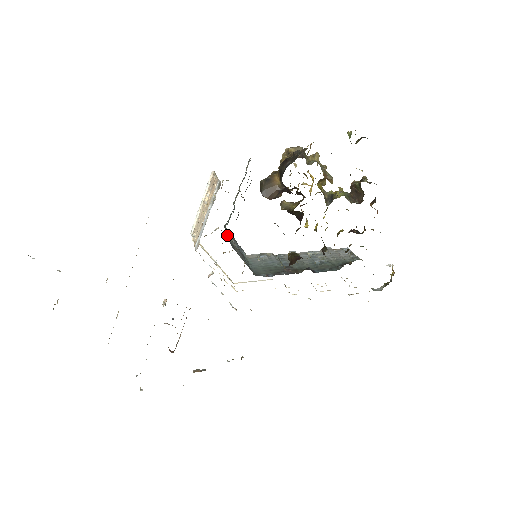
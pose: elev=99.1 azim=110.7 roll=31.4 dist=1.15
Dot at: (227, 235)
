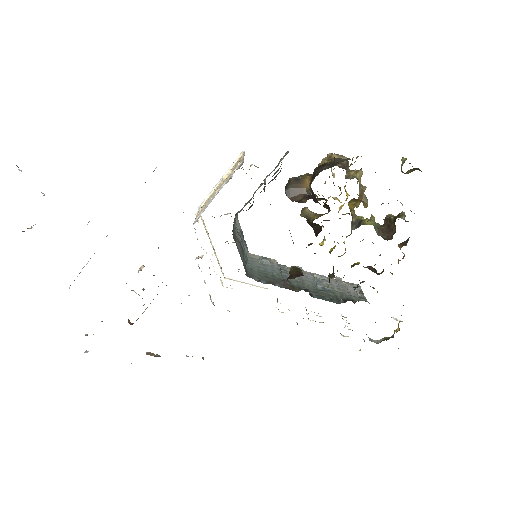
Dot at: (235, 223)
